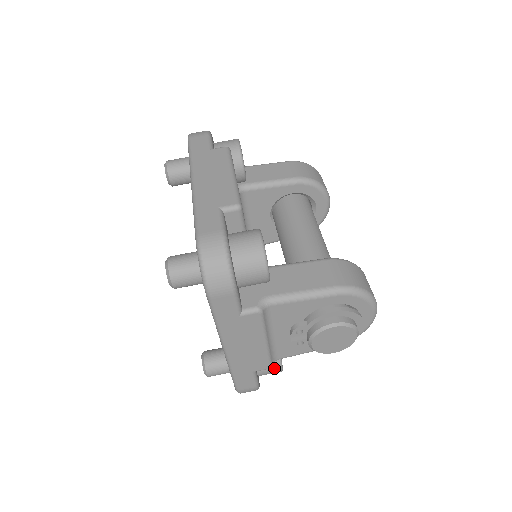
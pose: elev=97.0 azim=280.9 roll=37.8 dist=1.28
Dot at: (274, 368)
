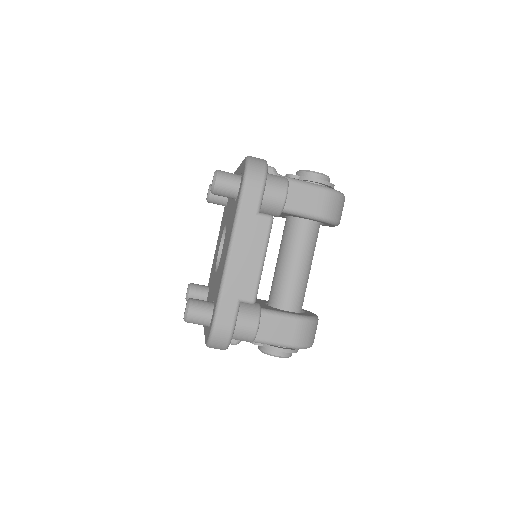
Dot at: occluded
